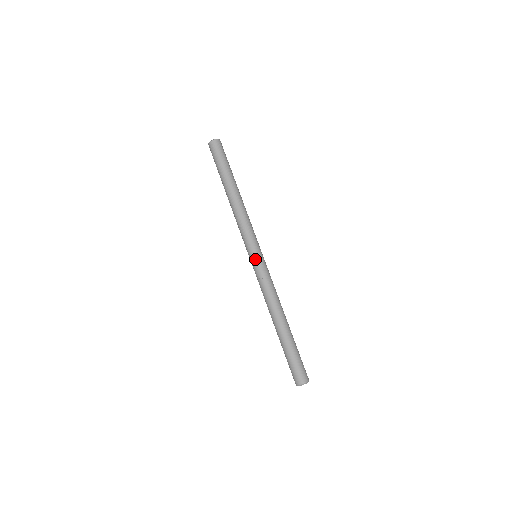
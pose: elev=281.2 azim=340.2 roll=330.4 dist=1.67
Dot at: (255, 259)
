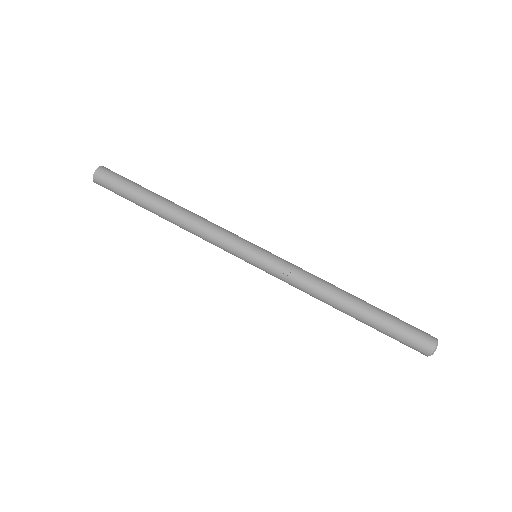
Dot at: (260, 257)
